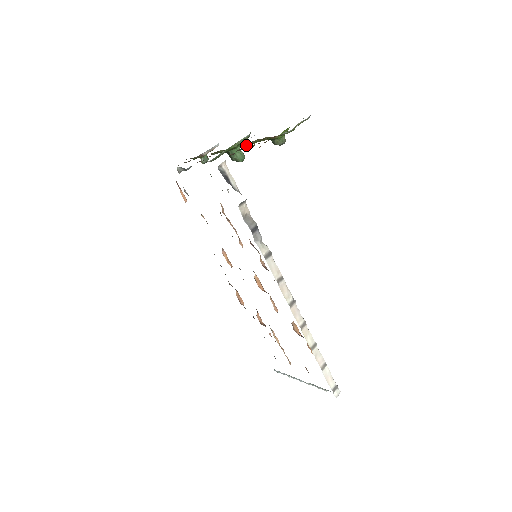
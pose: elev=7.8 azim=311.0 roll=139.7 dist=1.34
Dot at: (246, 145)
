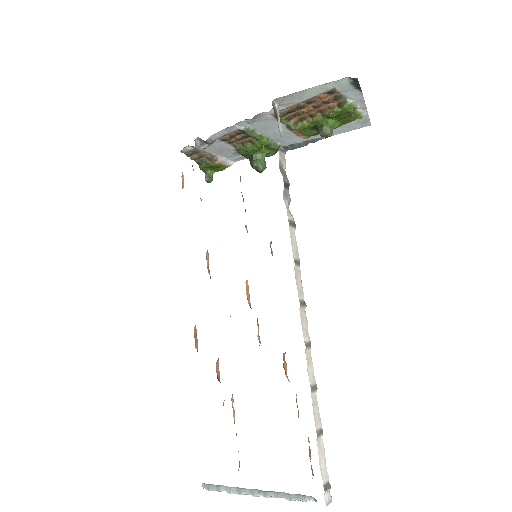
Dot at: (292, 123)
